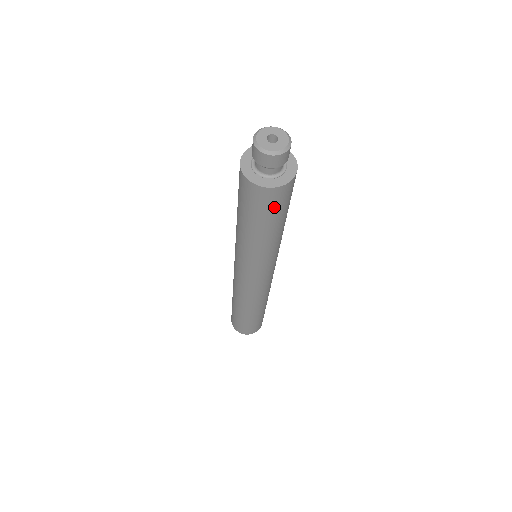
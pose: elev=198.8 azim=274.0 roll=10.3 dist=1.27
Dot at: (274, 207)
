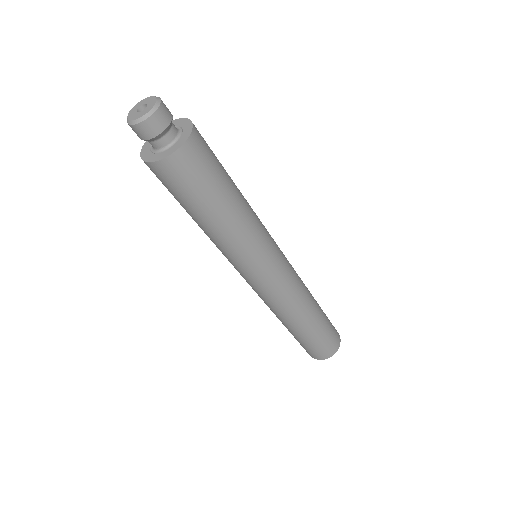
Dot at: (187, 183)
